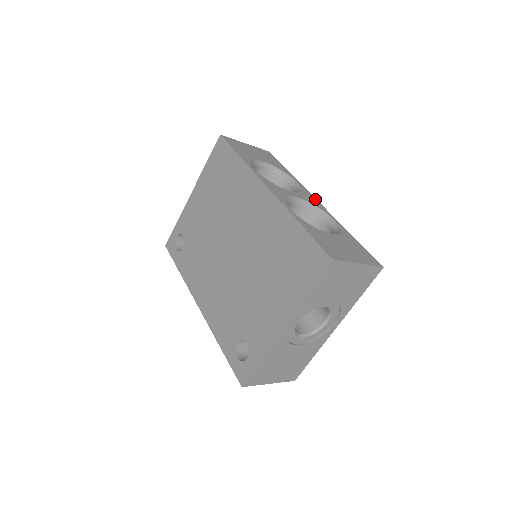
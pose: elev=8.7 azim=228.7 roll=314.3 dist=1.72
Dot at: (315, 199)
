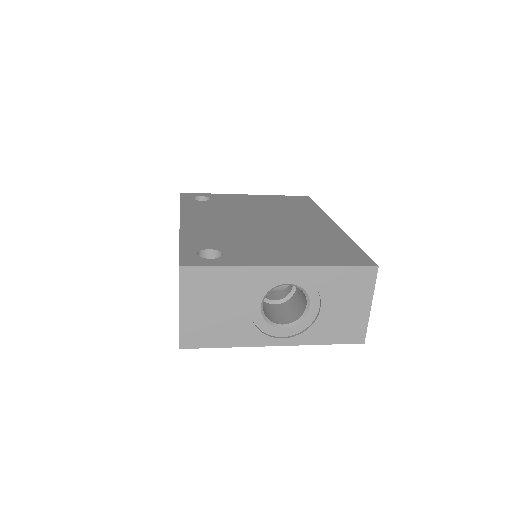
Dot at: occluded
